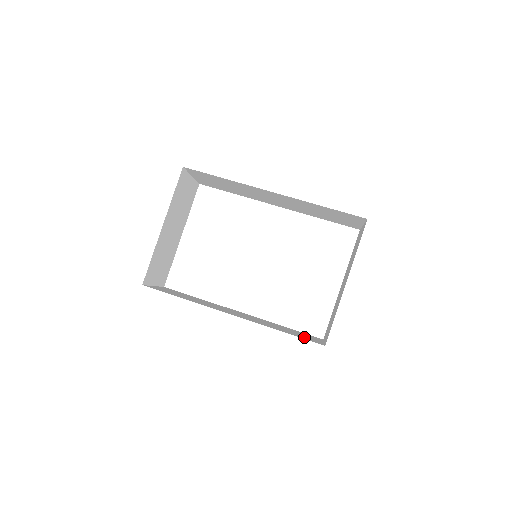
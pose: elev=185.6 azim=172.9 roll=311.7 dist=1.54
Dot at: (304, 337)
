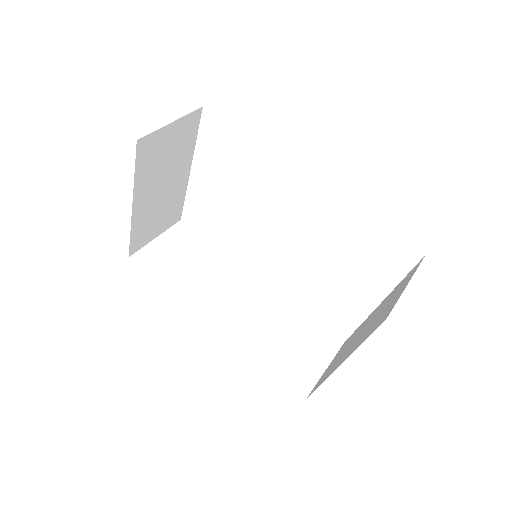
Dot at: (294, 369)
